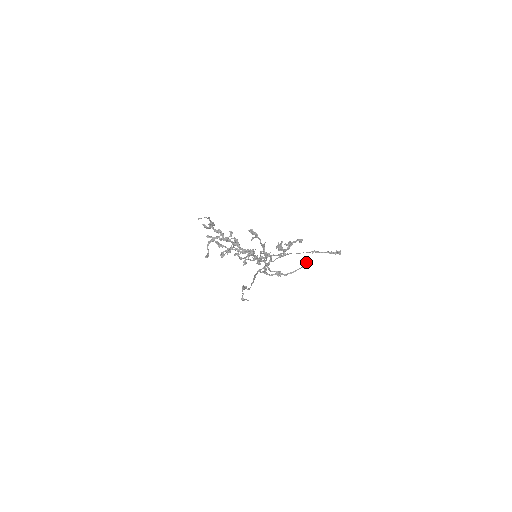
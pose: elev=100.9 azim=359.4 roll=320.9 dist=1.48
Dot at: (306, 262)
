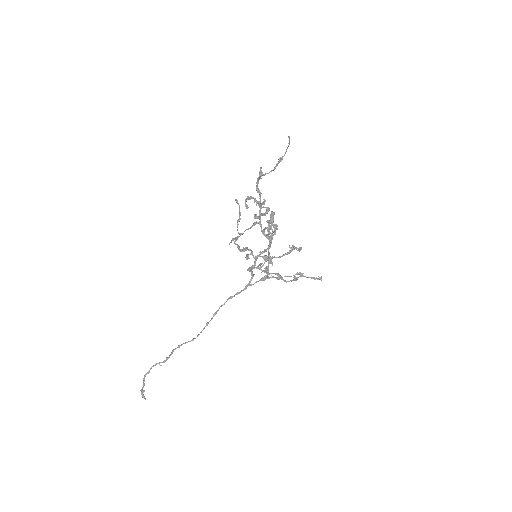
Dot at: (298, 277)
